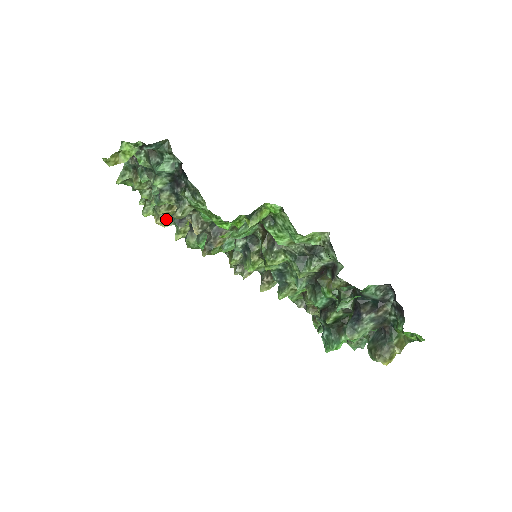
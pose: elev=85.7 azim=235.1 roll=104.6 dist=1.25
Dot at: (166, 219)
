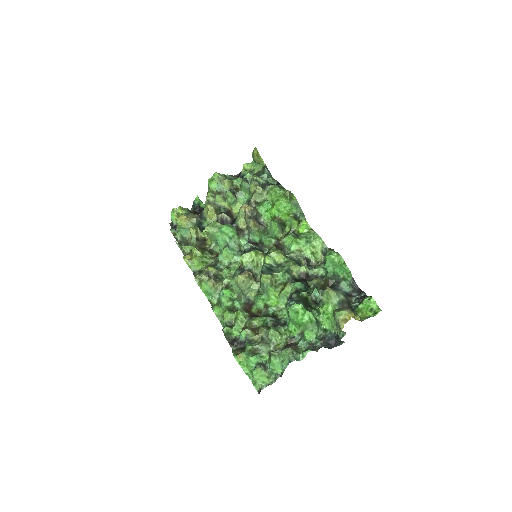
Dot at: (193, 219)
